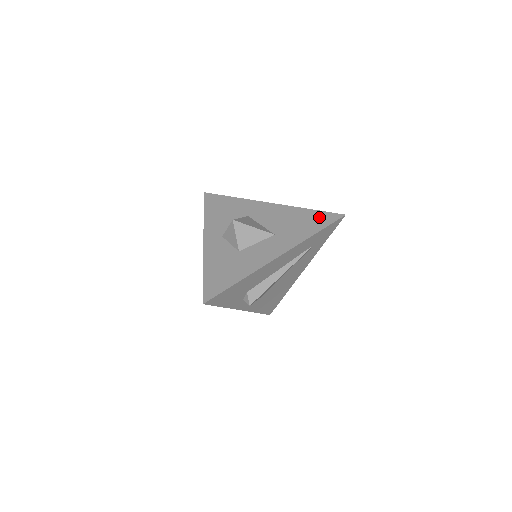
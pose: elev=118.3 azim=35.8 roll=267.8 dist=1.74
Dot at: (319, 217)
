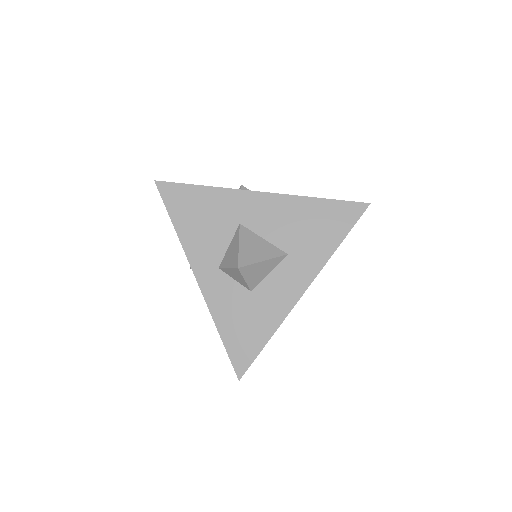
Dot at: (337, 213)
